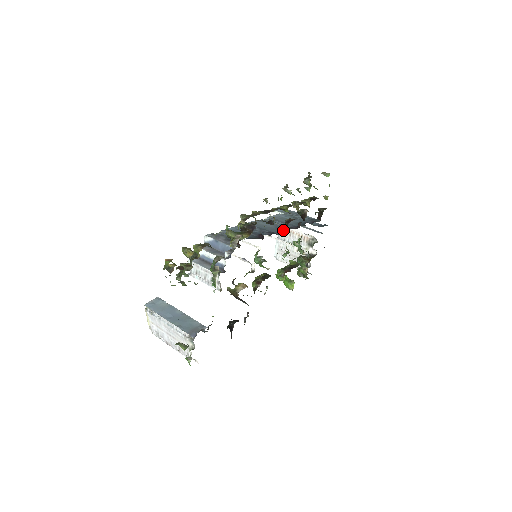
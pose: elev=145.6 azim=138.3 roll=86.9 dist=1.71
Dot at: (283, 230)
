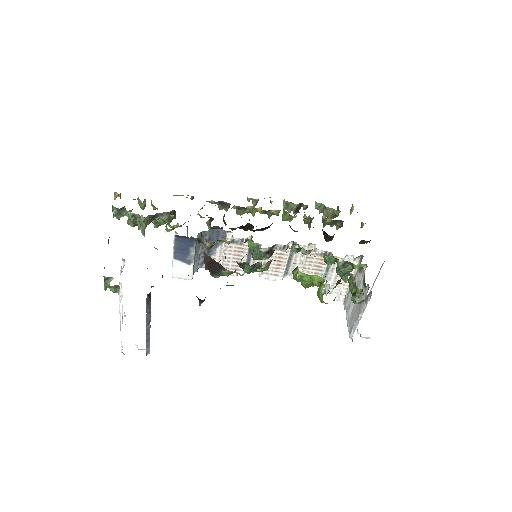
Dot at: occluded
